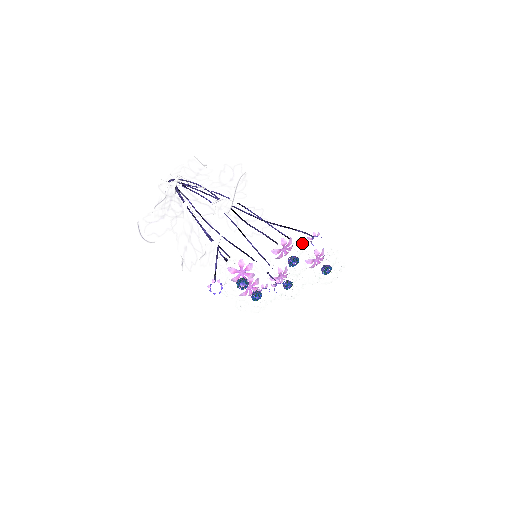
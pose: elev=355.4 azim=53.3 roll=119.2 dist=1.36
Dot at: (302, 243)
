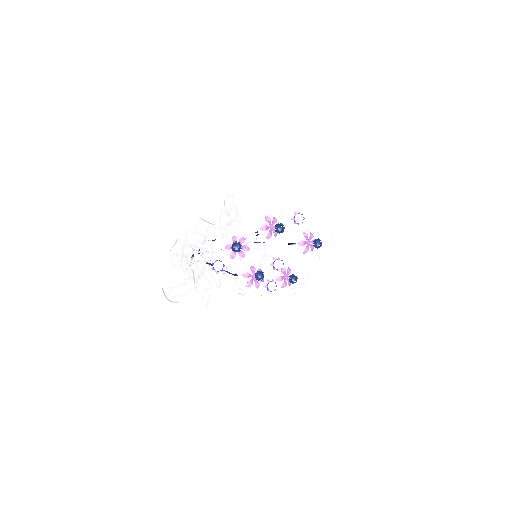
Dot at: occluded
